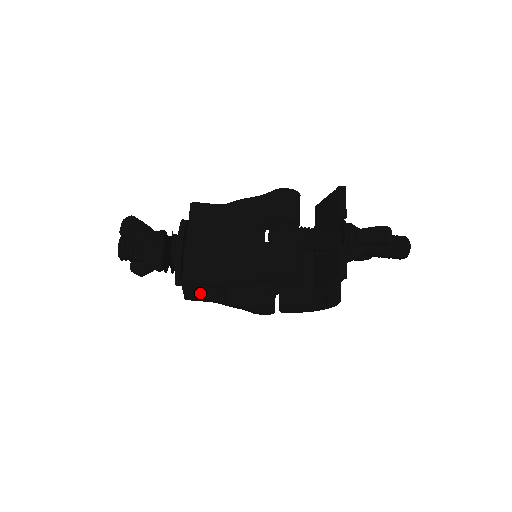
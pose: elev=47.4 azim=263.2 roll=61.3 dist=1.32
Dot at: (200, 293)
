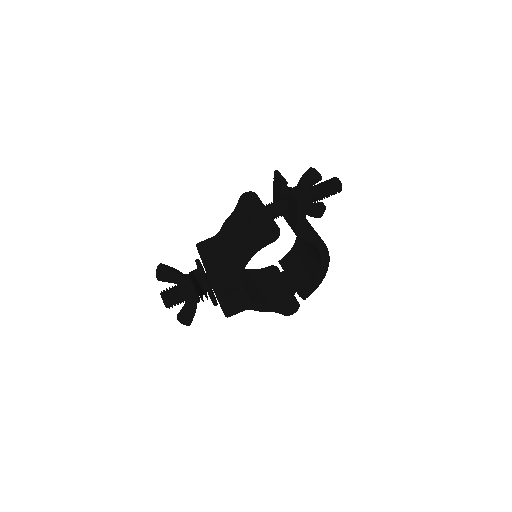
Dot at: (233, 305)
